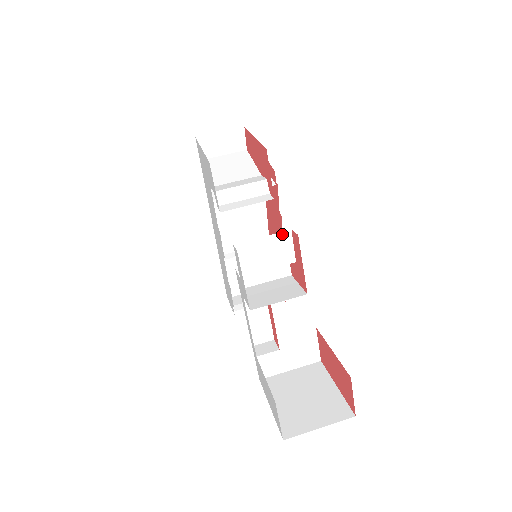
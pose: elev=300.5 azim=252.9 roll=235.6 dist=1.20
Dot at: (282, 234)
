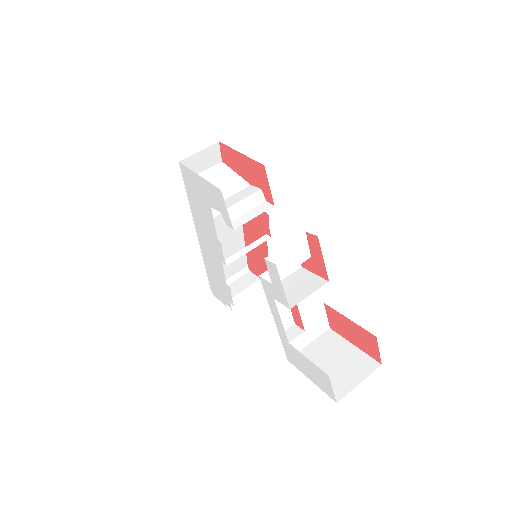
Dot at: (299, 238)
